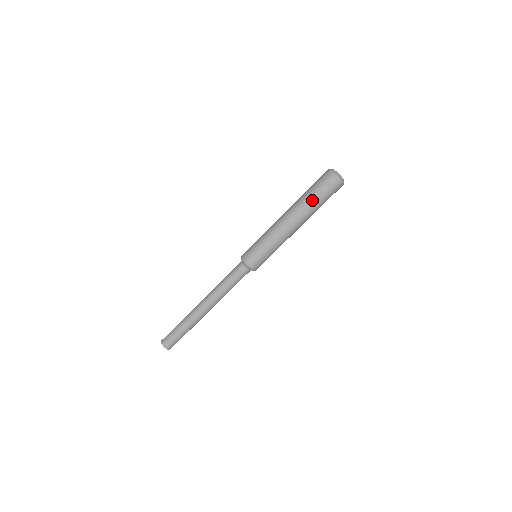
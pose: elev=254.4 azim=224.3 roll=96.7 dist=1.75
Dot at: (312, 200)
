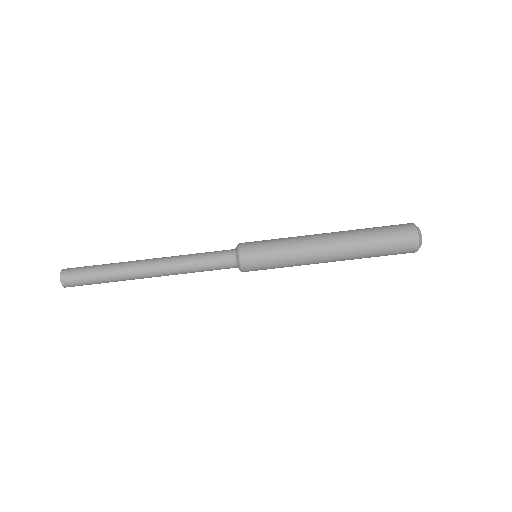
Dot at: (372, 243)
